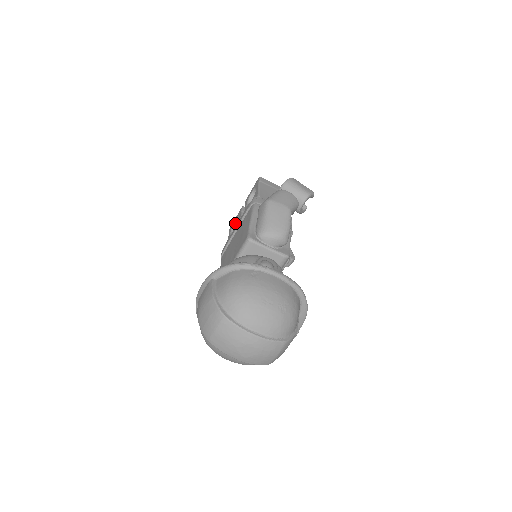
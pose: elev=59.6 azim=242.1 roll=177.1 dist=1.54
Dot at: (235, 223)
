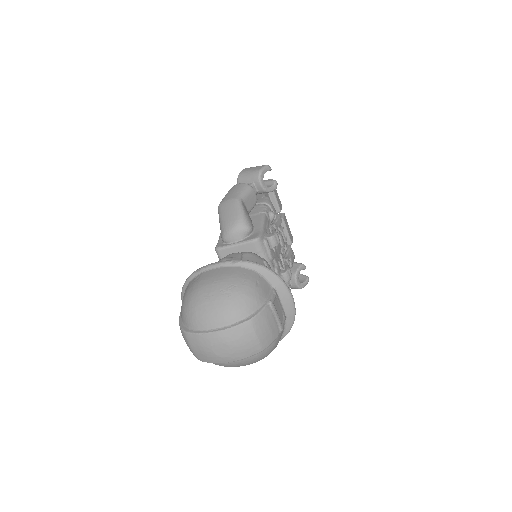
Dot at: occluded
